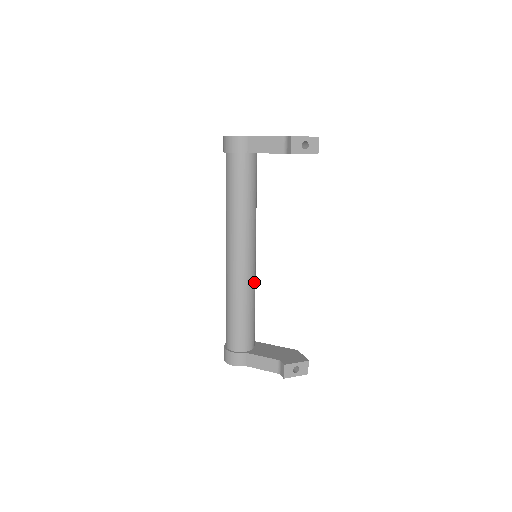
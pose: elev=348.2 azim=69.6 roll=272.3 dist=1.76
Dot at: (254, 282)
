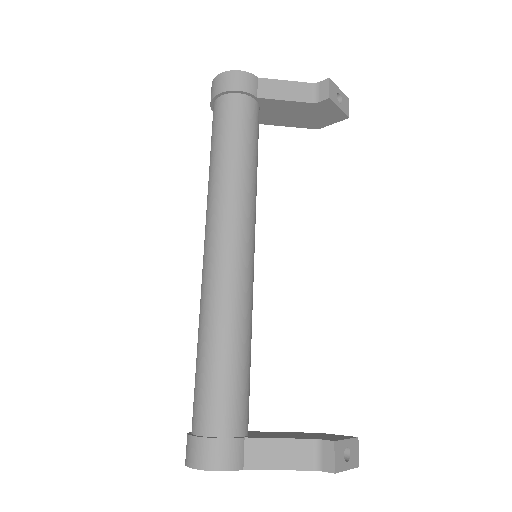
Dot at: (252, 301)
